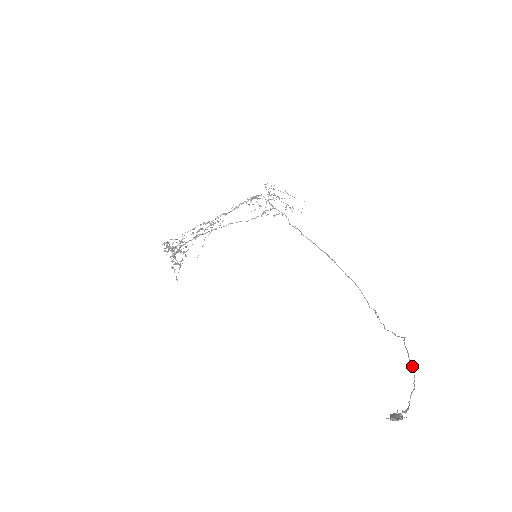
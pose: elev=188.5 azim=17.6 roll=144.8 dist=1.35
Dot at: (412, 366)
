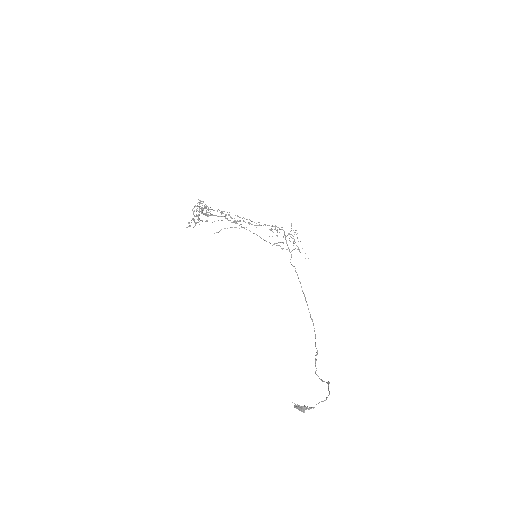
Dot at: occluded
